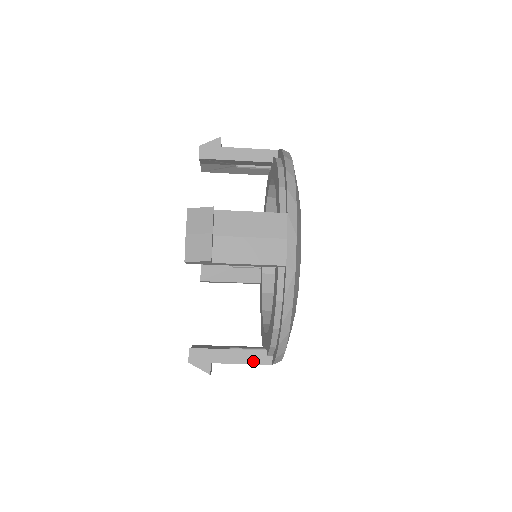
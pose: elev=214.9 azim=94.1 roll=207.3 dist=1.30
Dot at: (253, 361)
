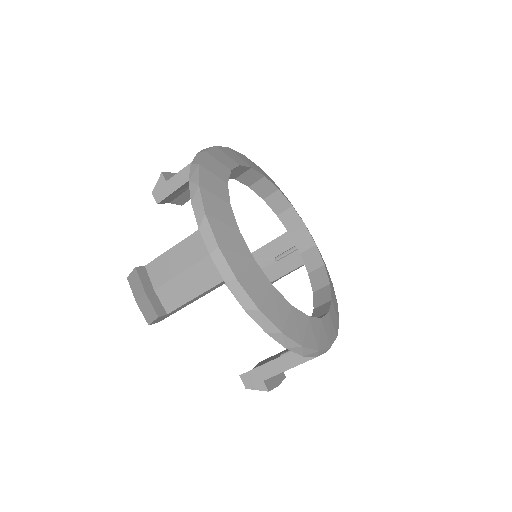
Dot at: (297, 362)
